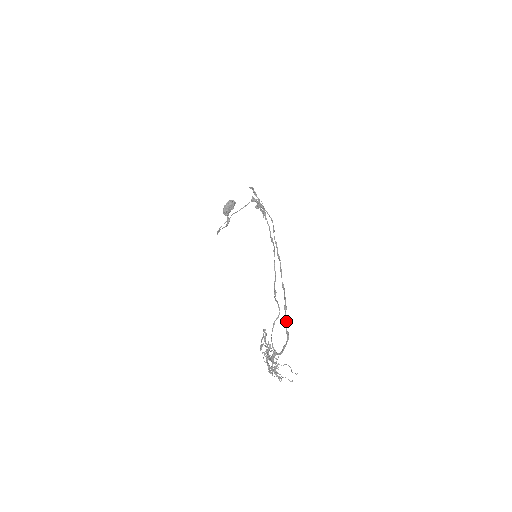
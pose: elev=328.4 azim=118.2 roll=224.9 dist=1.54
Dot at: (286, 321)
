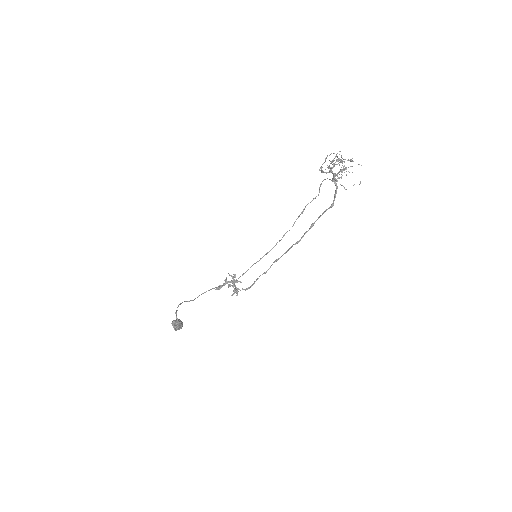
Dot at: occluded
